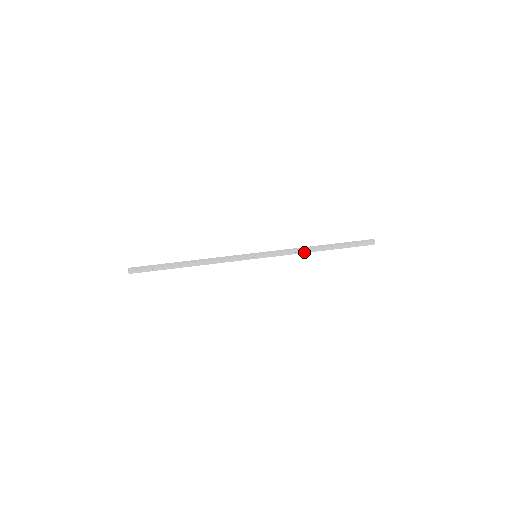
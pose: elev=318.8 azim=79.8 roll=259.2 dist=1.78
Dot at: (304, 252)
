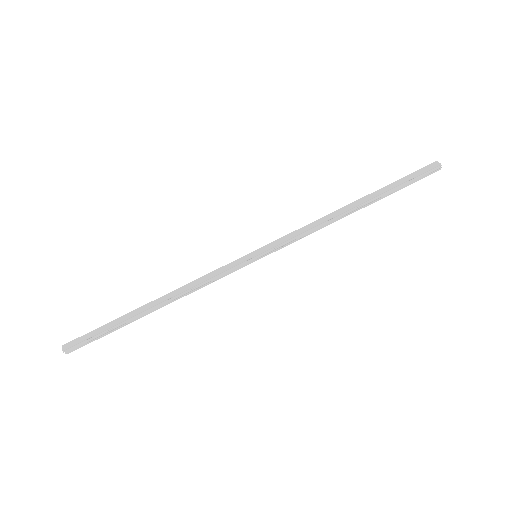
Dot at: (331, 222)
